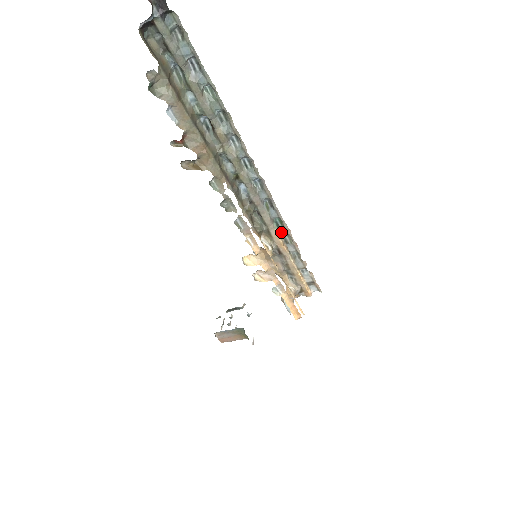
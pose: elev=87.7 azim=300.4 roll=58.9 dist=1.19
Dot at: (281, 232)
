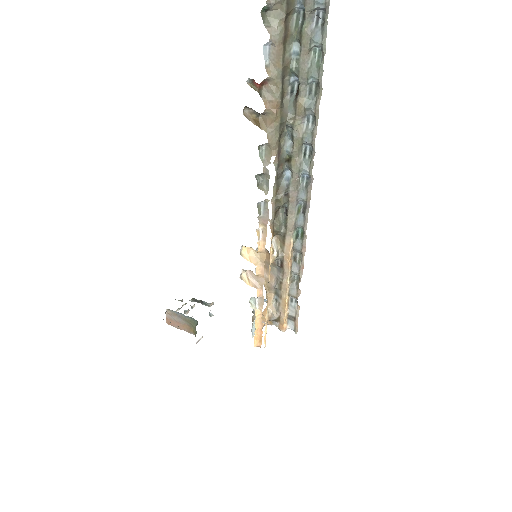
Dot at: (296, 245)
